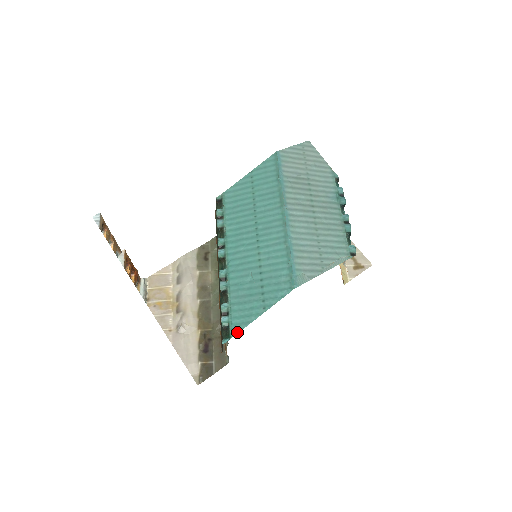
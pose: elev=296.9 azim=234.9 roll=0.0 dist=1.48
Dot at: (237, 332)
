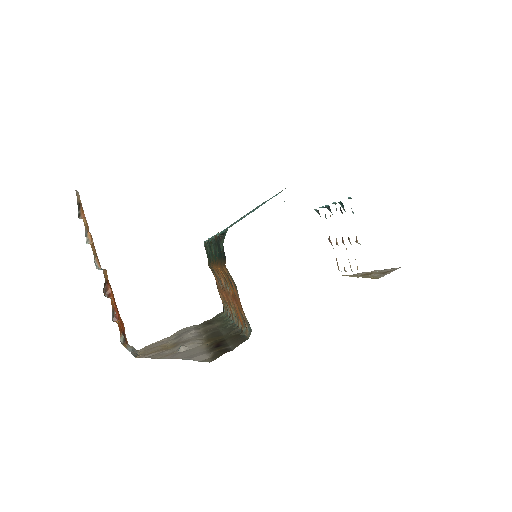
Dot at: occluded
